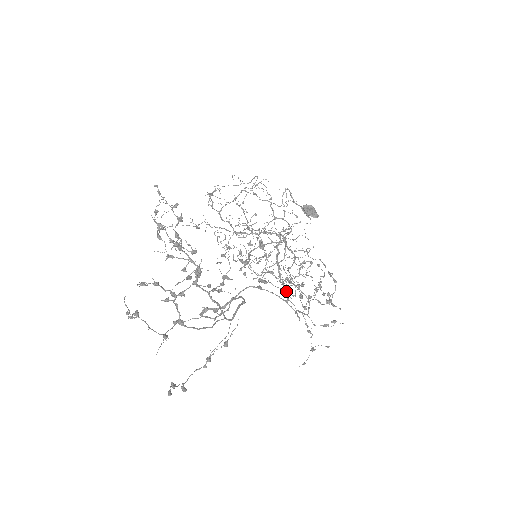
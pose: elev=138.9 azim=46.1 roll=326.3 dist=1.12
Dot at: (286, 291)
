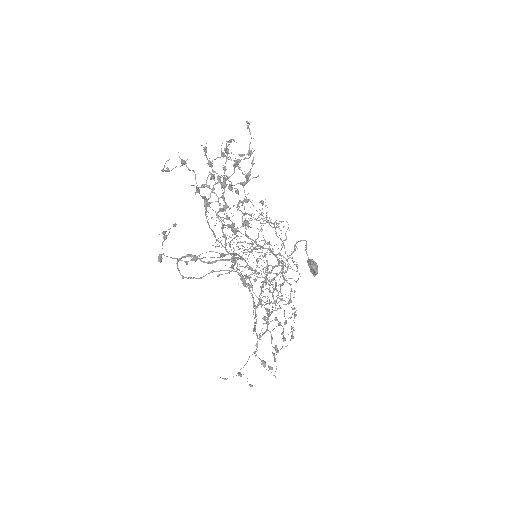
Dot at: (259, 301)
